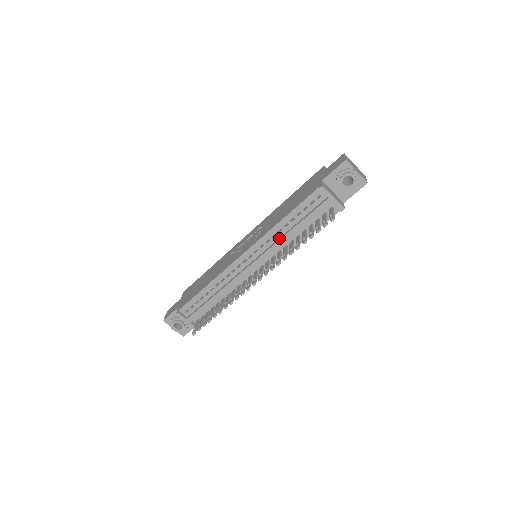
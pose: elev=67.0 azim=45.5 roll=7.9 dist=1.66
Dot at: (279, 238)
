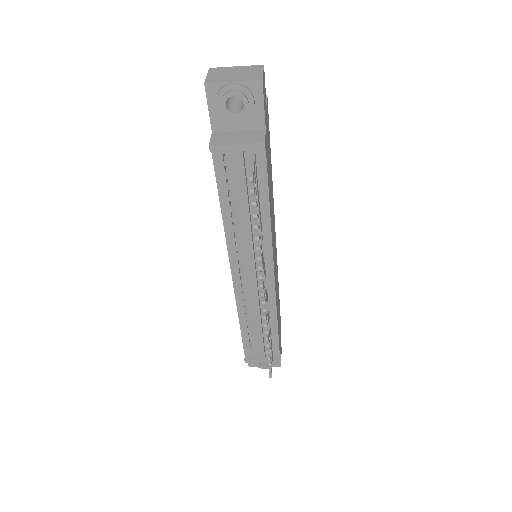
Dot at: (242, 233)
